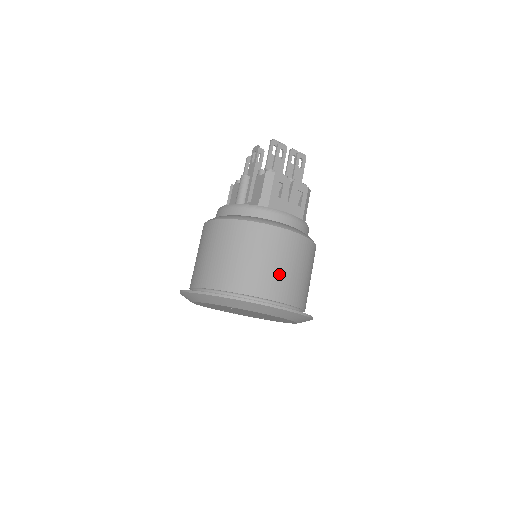
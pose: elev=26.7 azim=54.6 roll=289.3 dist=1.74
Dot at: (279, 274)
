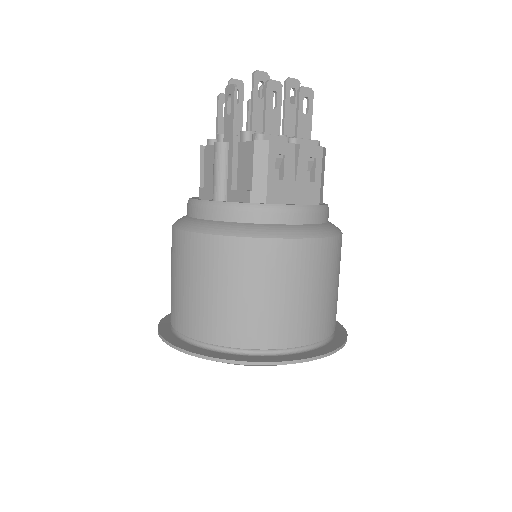
Dot at: (298, 308)
